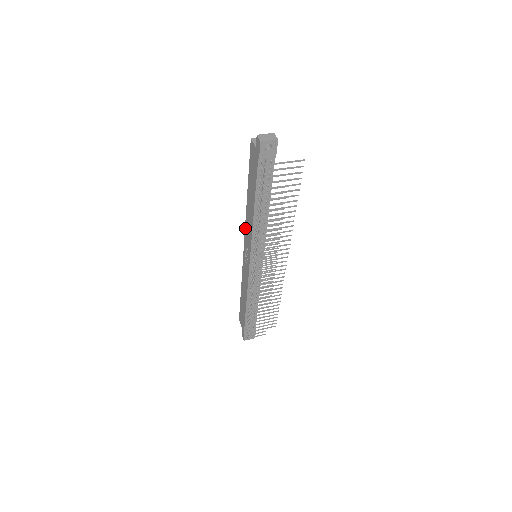
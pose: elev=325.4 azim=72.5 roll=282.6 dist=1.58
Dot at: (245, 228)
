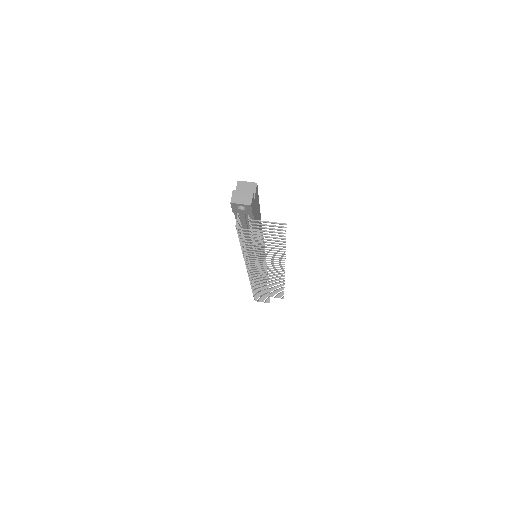
Dot at: occluded
